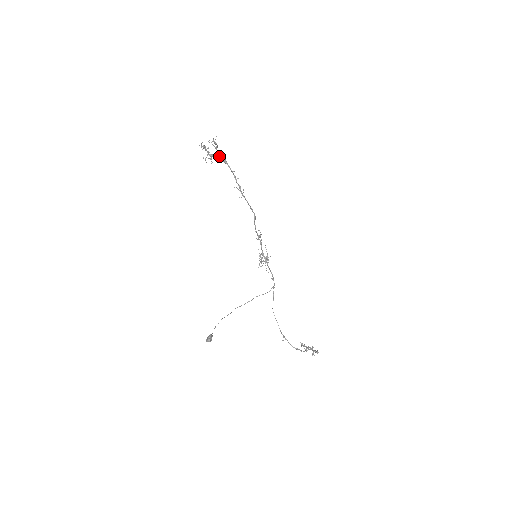
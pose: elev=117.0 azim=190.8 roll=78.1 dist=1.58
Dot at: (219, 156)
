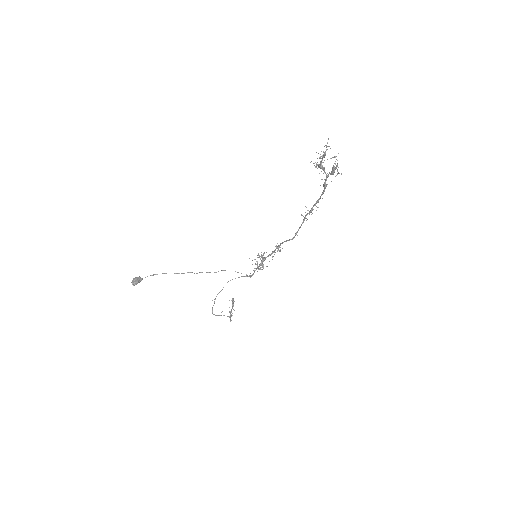
Dot at: (326, 177)
